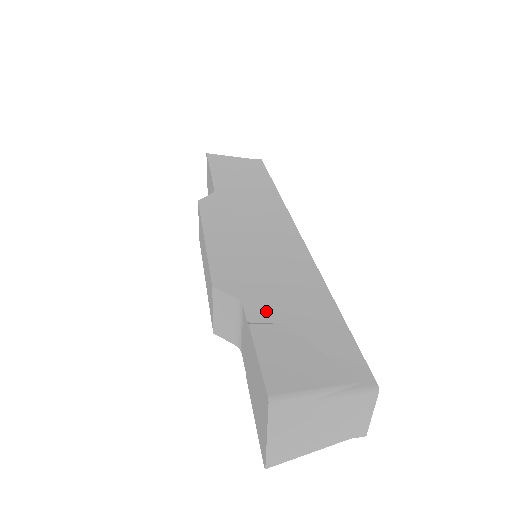
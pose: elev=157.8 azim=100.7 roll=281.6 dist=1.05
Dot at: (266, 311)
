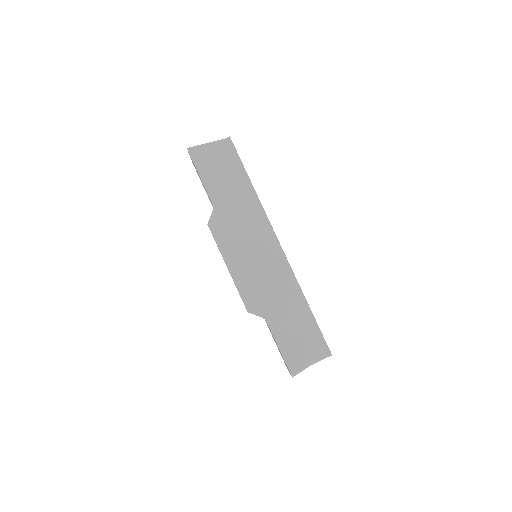
Dot at: (278, 323)
